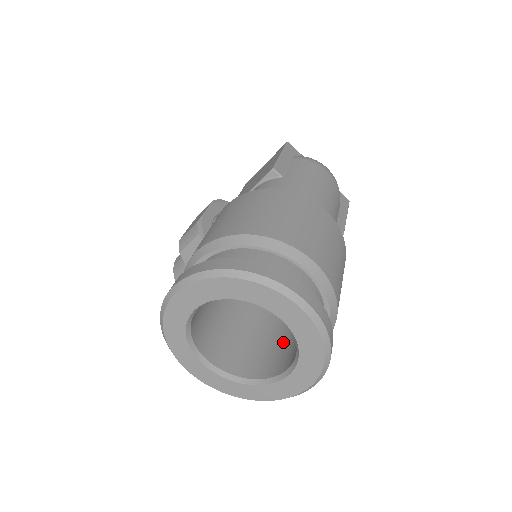
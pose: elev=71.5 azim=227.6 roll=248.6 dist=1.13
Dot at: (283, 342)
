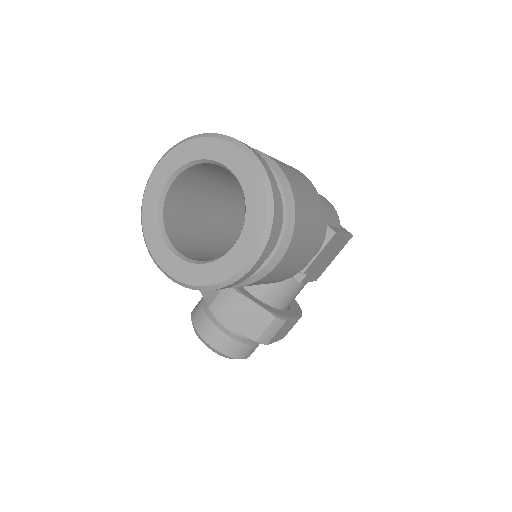
Dot at: occluded
